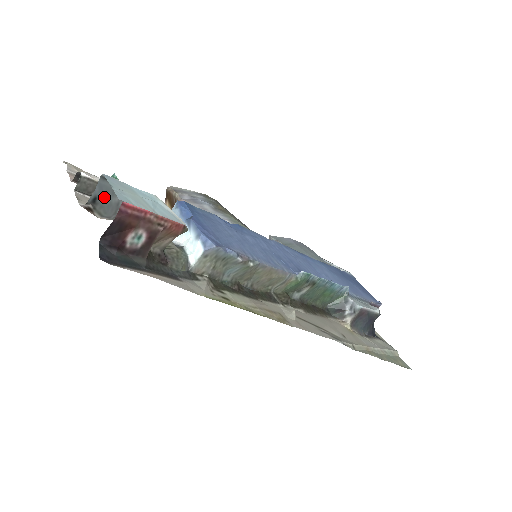
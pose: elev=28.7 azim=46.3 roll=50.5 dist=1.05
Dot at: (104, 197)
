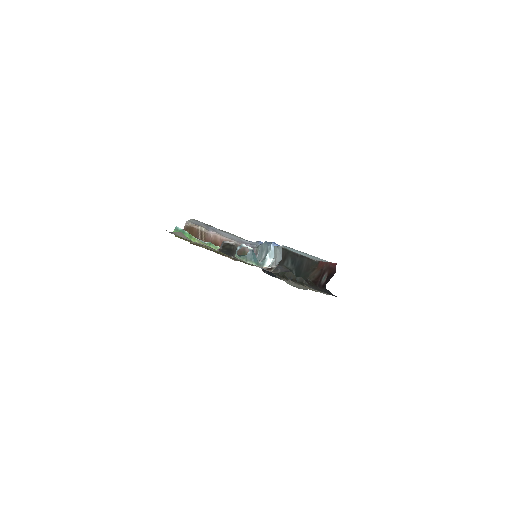
Dot at: (279, 259)
